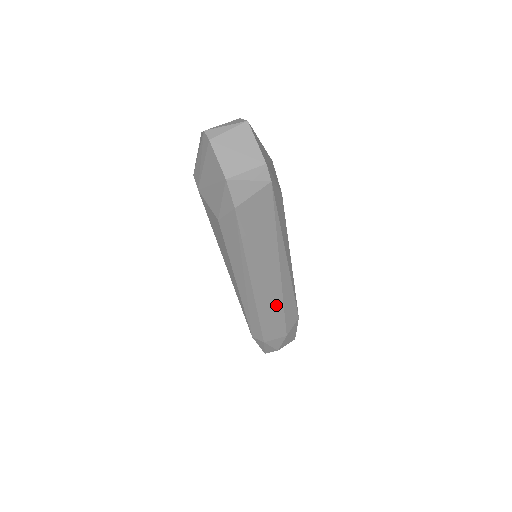
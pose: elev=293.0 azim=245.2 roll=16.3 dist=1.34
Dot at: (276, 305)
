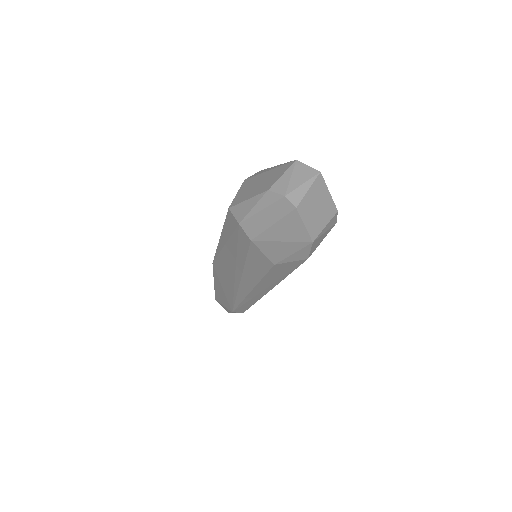
Dot at: occluded
